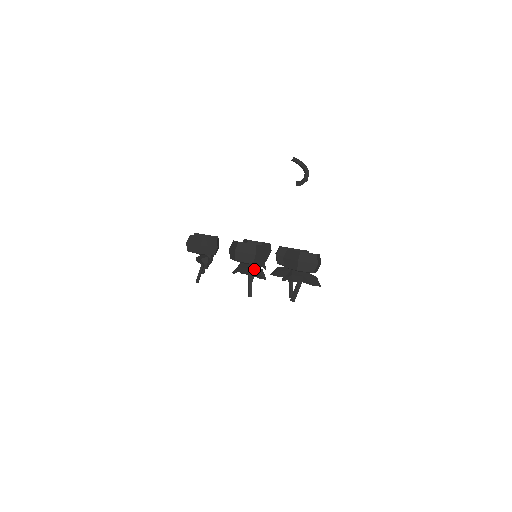
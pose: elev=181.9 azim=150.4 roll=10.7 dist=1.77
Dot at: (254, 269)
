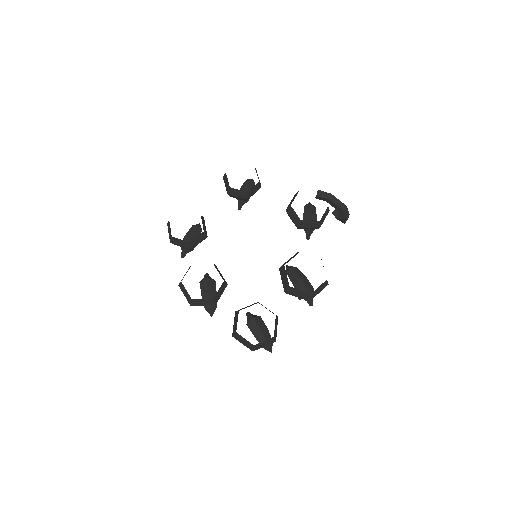
Dot at: occluded
